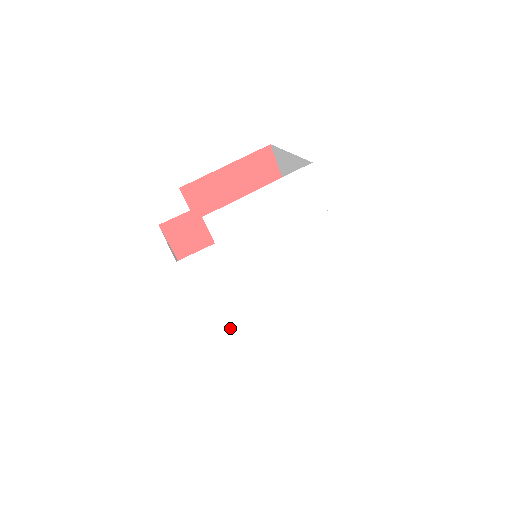
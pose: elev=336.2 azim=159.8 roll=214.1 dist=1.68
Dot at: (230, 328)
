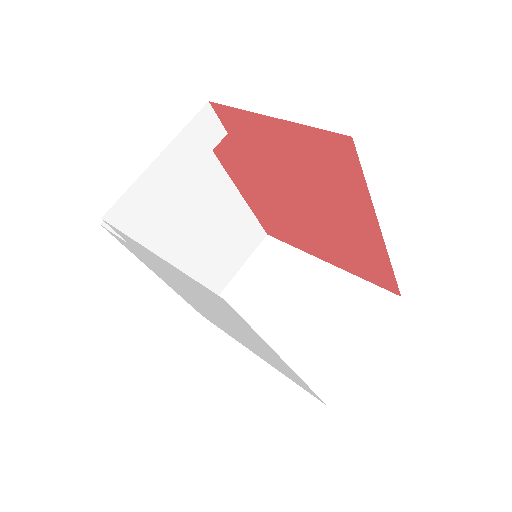
Dot at: occluded
